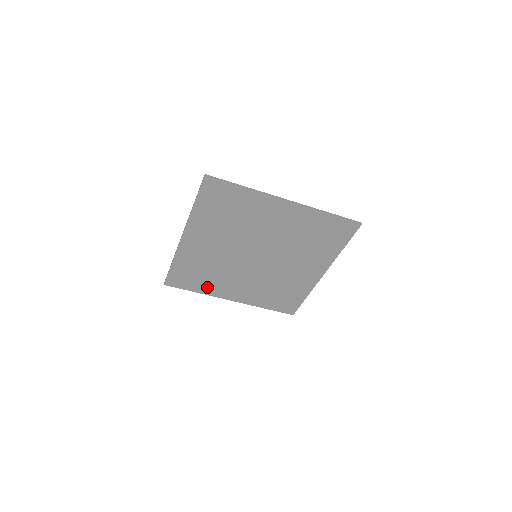
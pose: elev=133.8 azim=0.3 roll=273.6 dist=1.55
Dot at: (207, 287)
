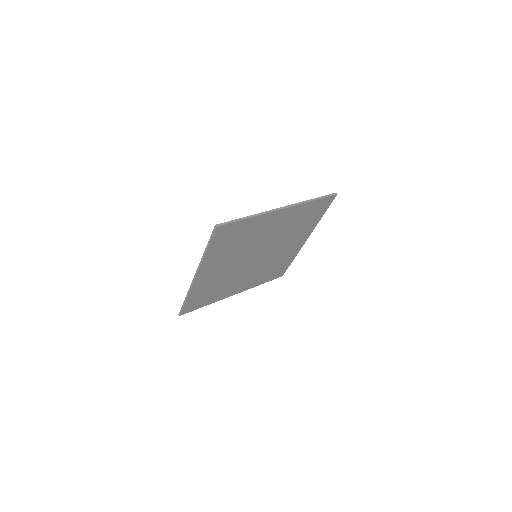
Dot at: (216, 297)
